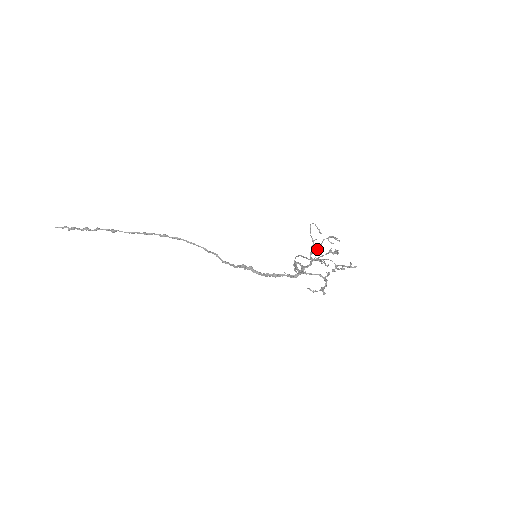
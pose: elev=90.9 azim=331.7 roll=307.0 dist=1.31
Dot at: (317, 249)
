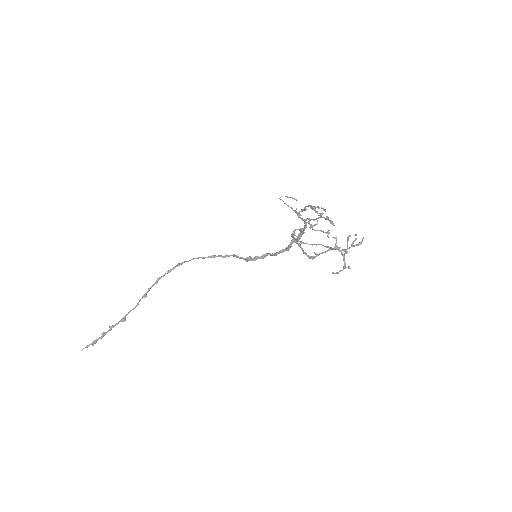
Dot at: (302, 211)
